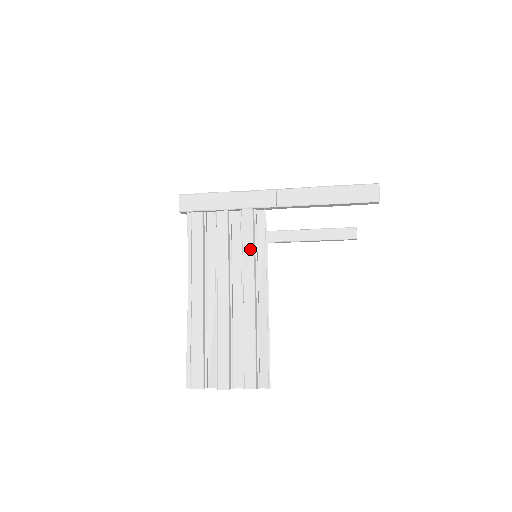
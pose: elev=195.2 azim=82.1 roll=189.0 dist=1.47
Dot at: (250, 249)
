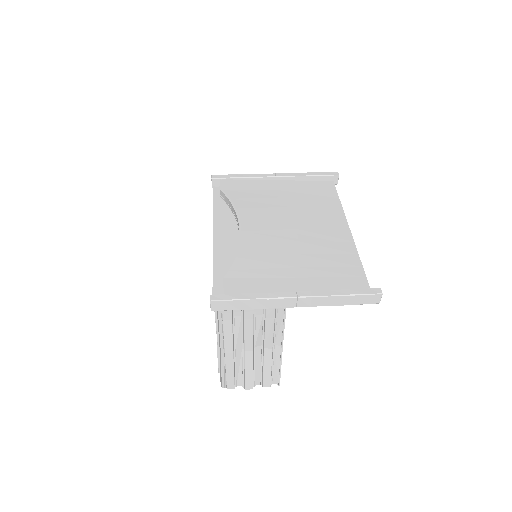
Dot at: (271, 328)
